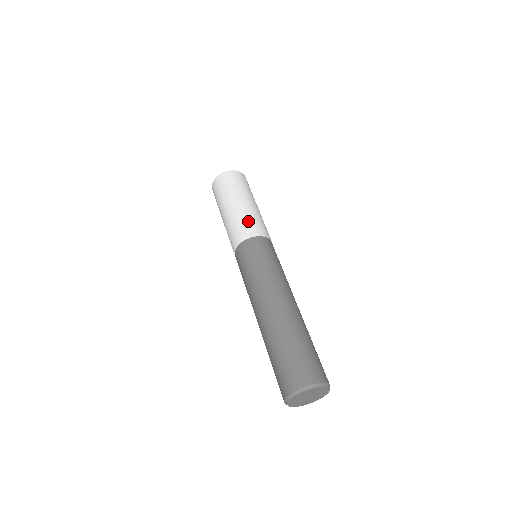
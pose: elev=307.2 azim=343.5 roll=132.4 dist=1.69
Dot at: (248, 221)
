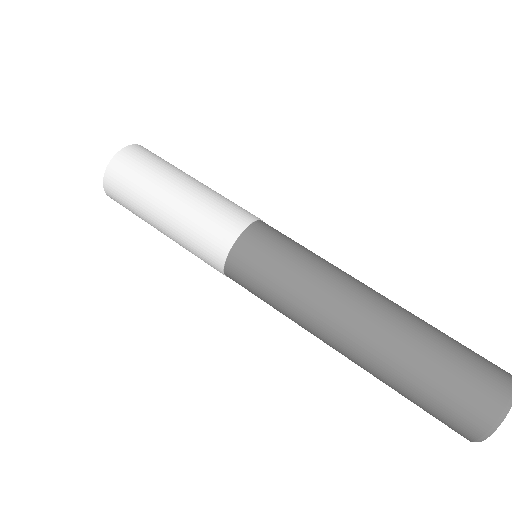
Dot at: (229, 202)
